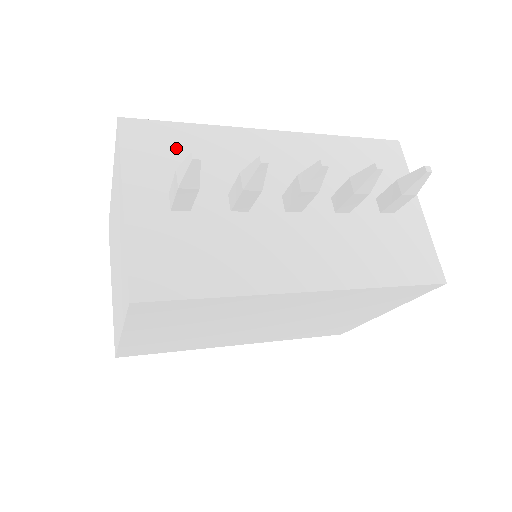
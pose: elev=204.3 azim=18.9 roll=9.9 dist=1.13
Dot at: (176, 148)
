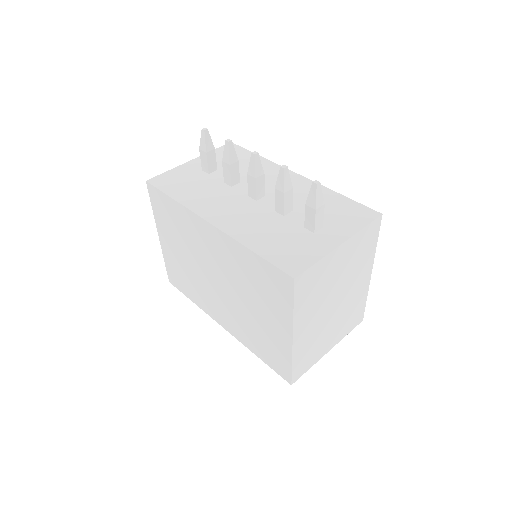
Dot at: occluded
